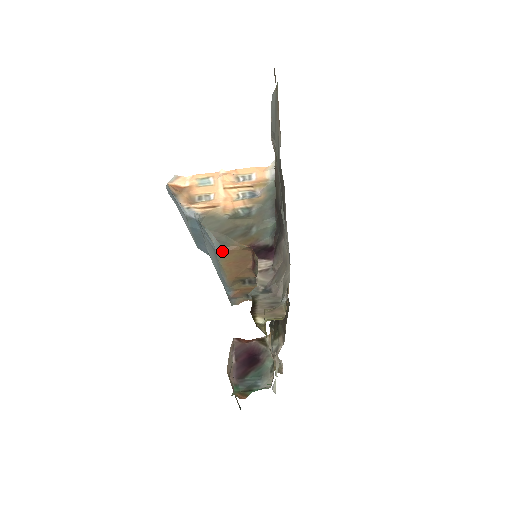
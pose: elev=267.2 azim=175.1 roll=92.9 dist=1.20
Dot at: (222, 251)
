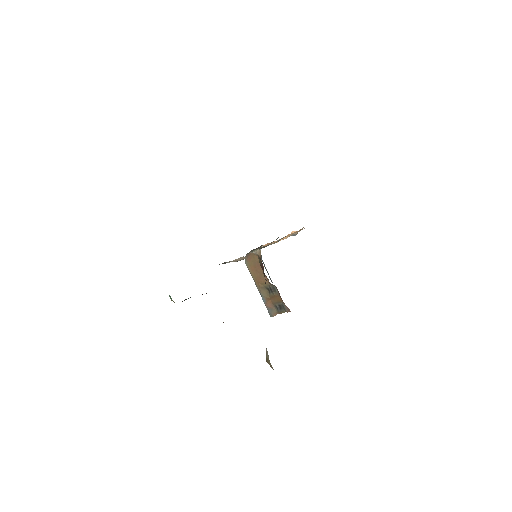
Dot at: occluded
